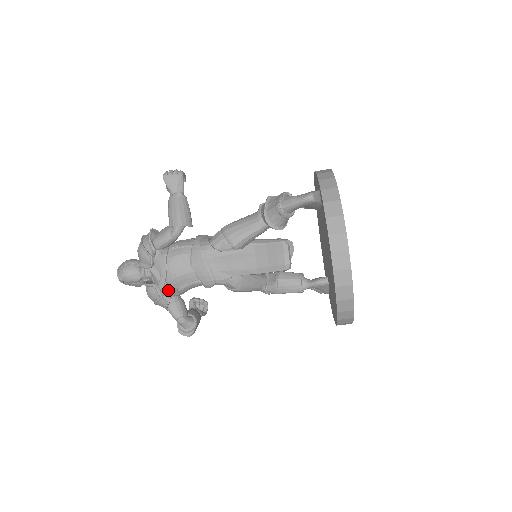
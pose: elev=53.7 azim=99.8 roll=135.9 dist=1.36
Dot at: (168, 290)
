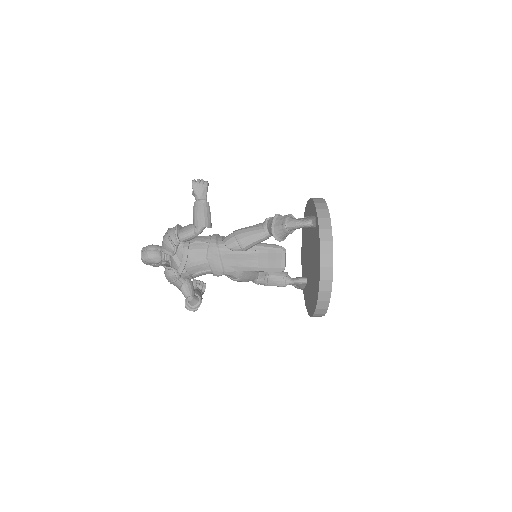
Dot at: (184, 274)
